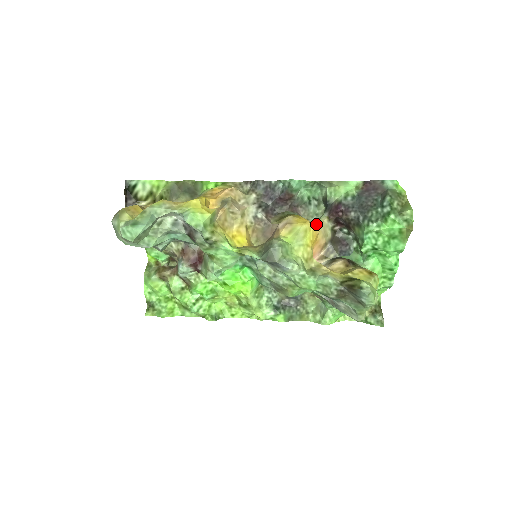
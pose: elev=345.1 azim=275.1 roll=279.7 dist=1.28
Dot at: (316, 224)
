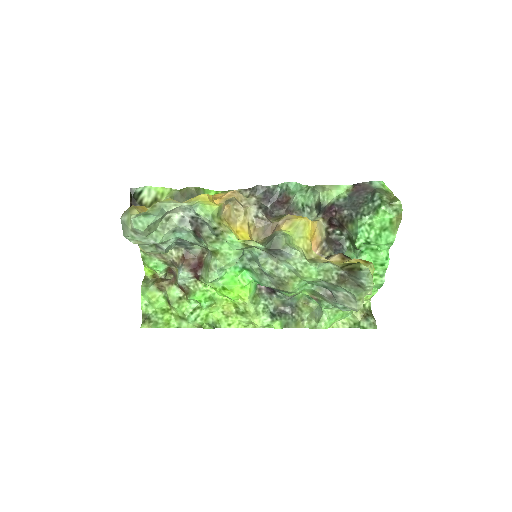
Dot at: (313, 221)
